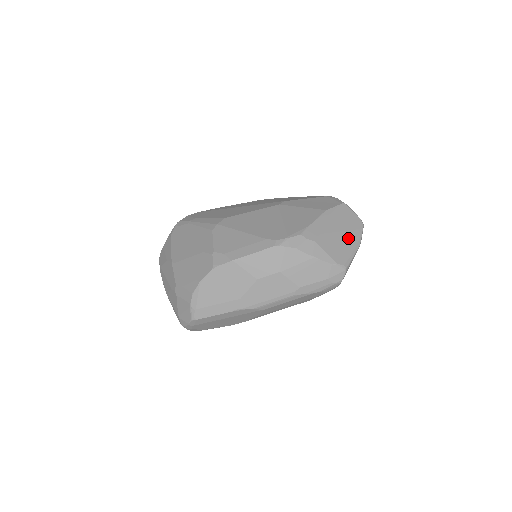
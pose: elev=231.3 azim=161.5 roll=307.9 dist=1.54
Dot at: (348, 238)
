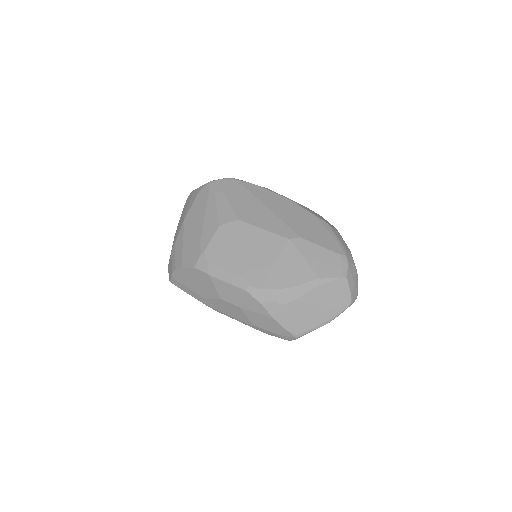
Dot at: (321, 313)
